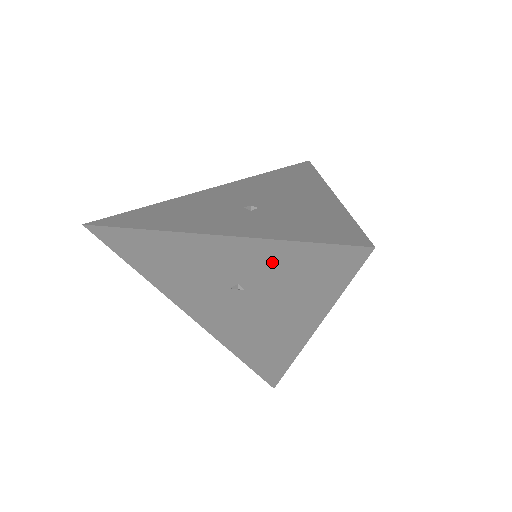
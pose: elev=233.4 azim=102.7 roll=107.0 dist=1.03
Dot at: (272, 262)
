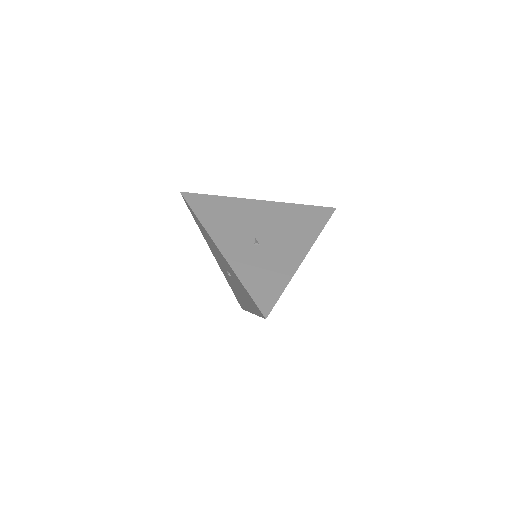
Dot at: (239, 283)
